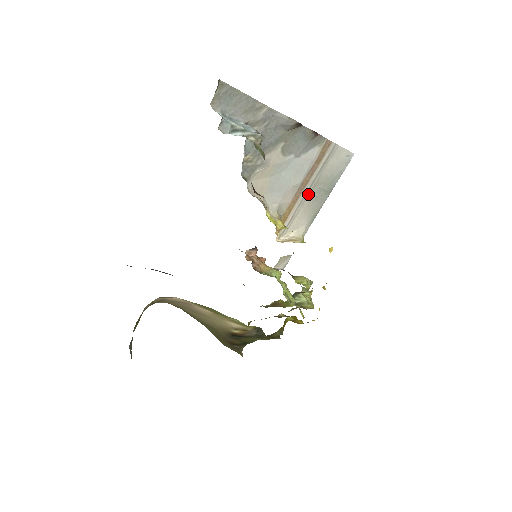
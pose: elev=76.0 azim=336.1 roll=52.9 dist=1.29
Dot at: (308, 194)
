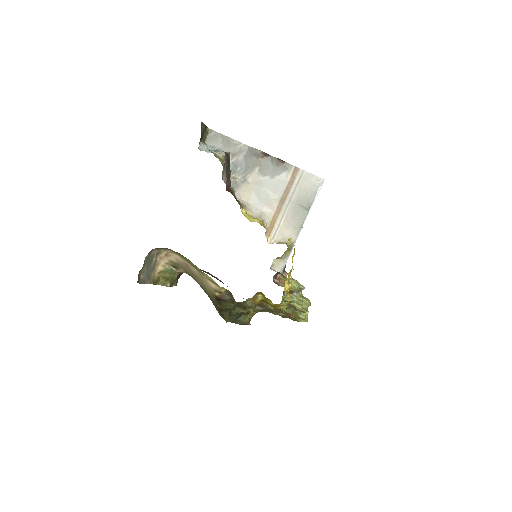
Dot at: (289, 208)
